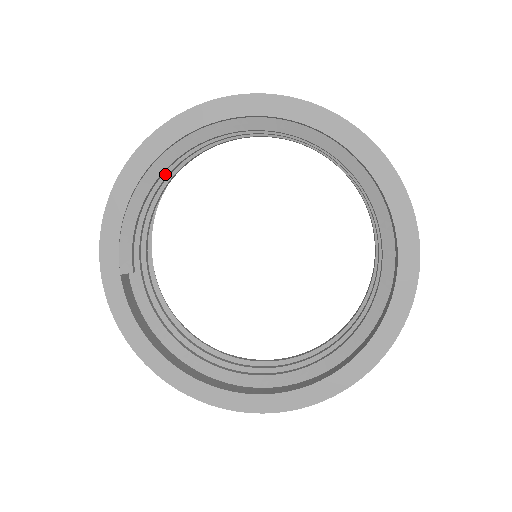
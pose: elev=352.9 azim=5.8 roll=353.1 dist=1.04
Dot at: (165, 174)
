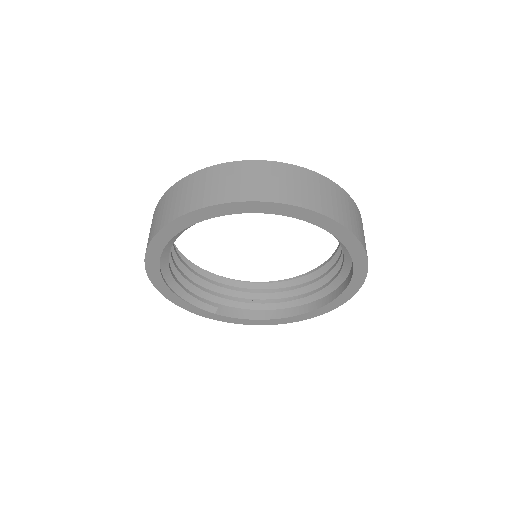
Dot at: (174, 268)
